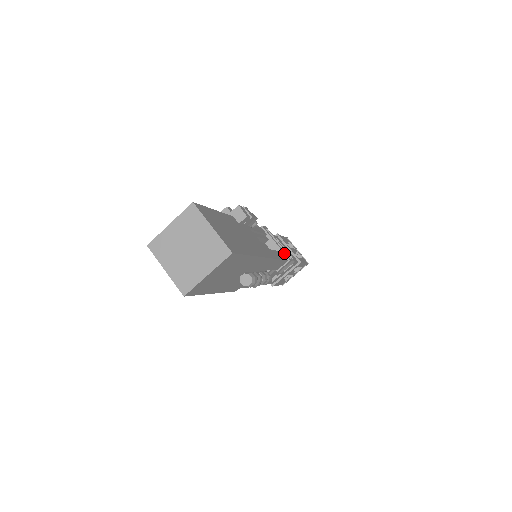
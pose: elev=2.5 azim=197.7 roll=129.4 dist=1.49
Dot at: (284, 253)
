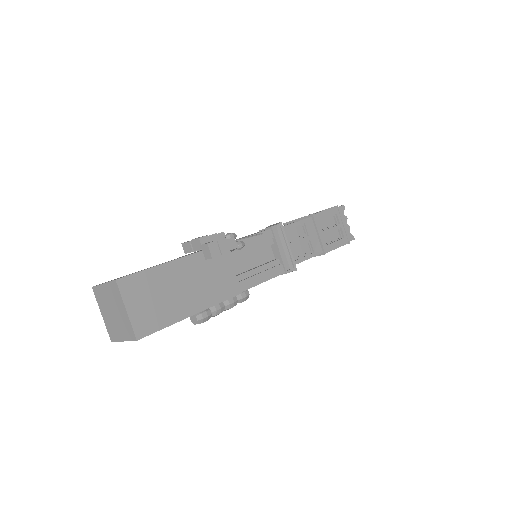
Dot at: (283, 264)
